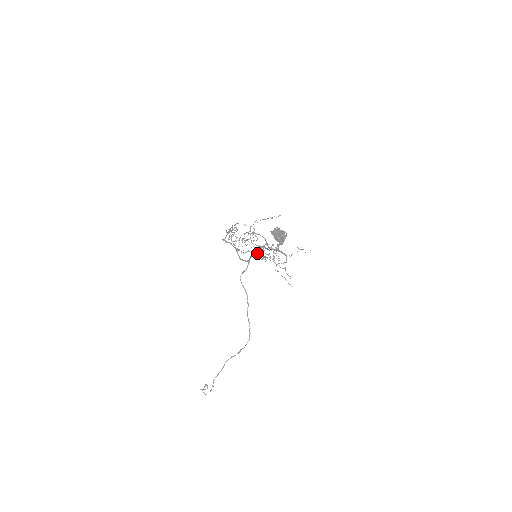
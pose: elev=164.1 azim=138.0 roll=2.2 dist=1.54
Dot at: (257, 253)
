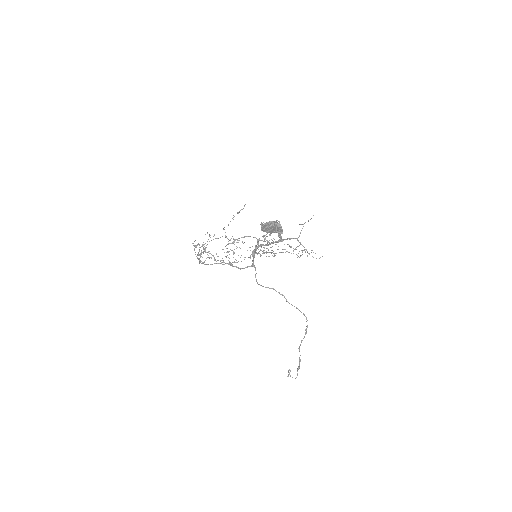
Dot at: (256, 253)
